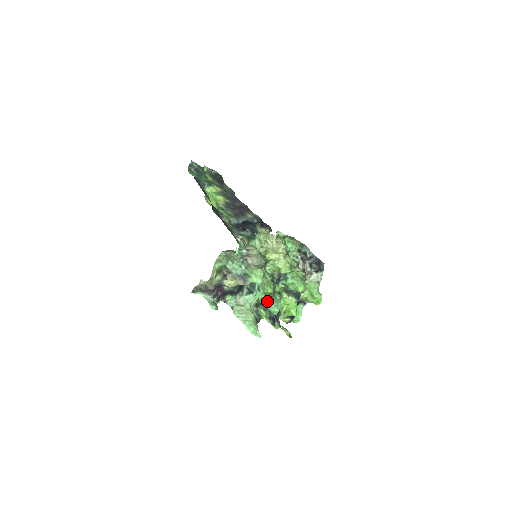
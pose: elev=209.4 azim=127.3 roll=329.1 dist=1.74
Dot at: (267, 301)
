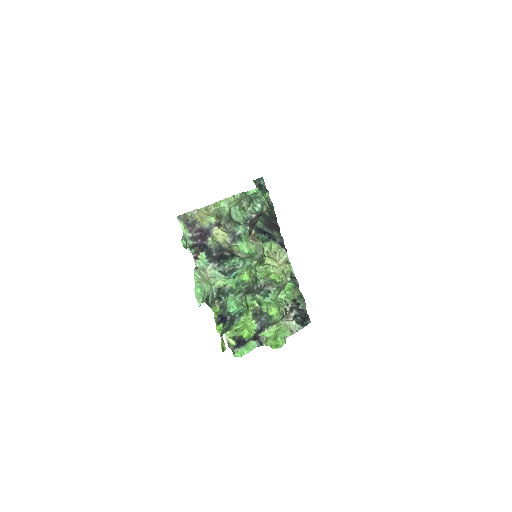
Dot at: (233, 292)
